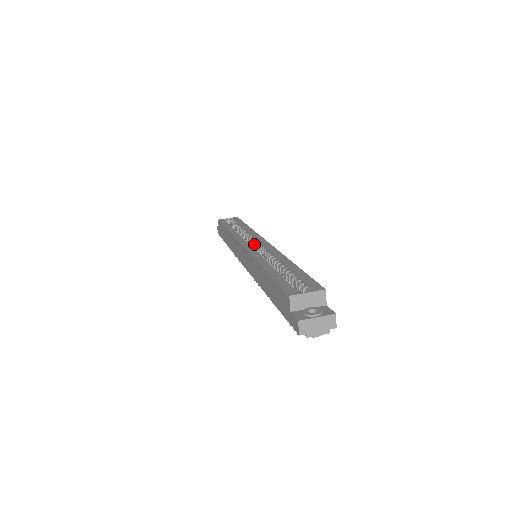
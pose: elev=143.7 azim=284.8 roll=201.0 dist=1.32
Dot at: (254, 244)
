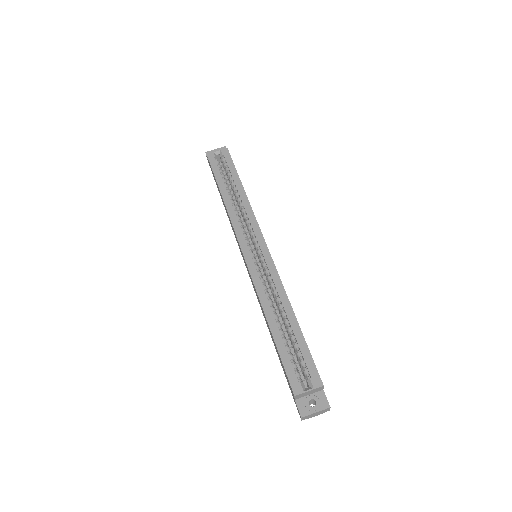
Dot at: (253, 242)
